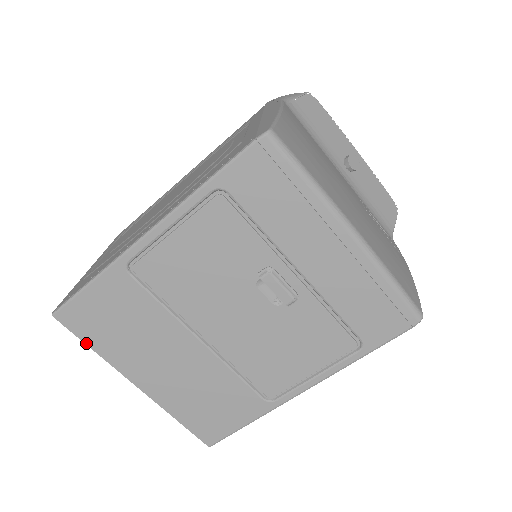
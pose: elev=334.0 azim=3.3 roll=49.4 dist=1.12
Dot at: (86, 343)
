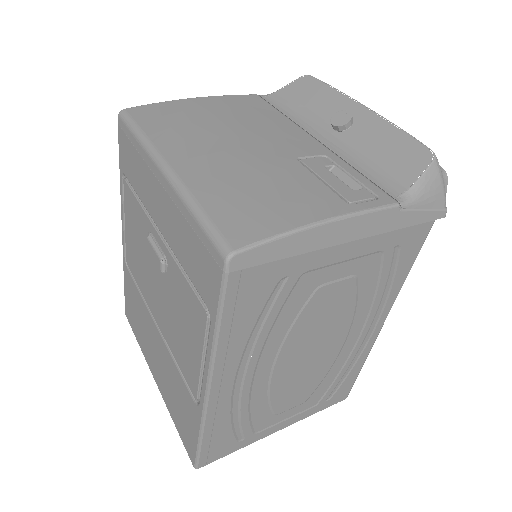
Dot at: (136, 336)
